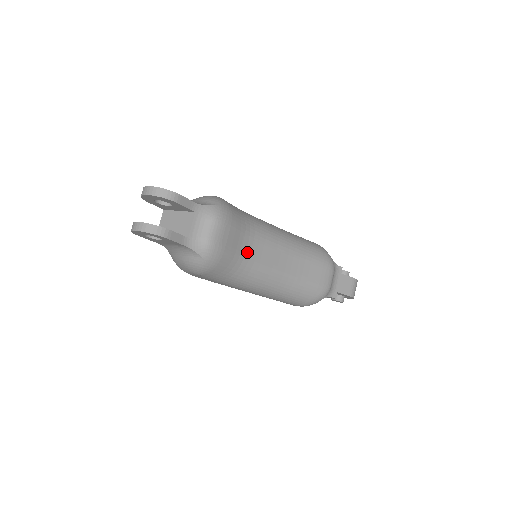
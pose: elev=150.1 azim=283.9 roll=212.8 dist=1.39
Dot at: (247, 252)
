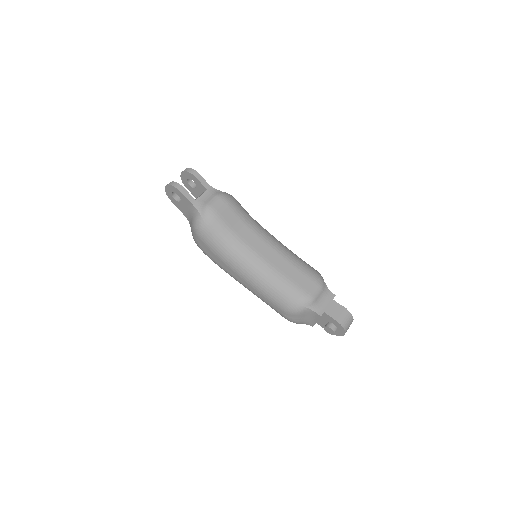
Dot at: (239, 232)
